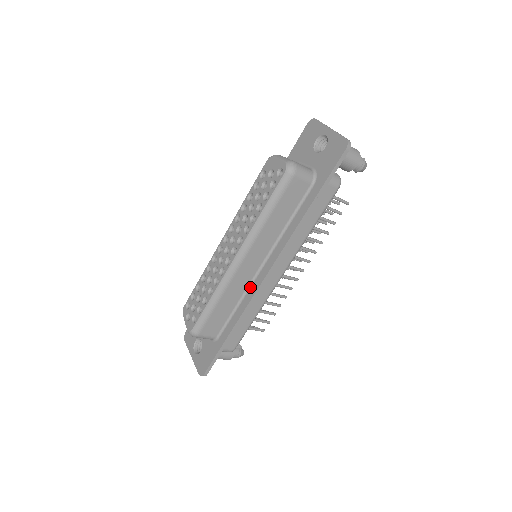
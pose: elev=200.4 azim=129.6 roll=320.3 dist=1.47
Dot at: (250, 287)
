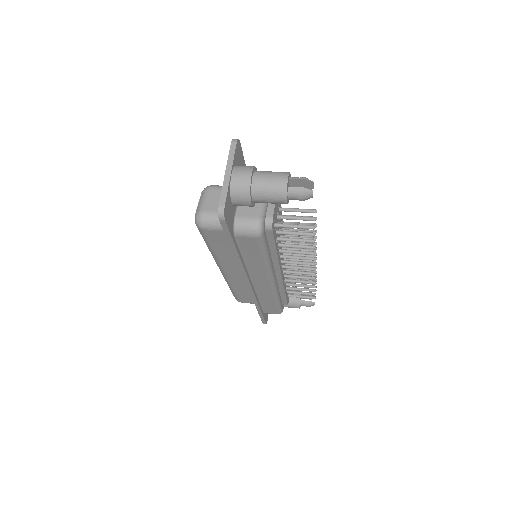
Dot at: occluded
